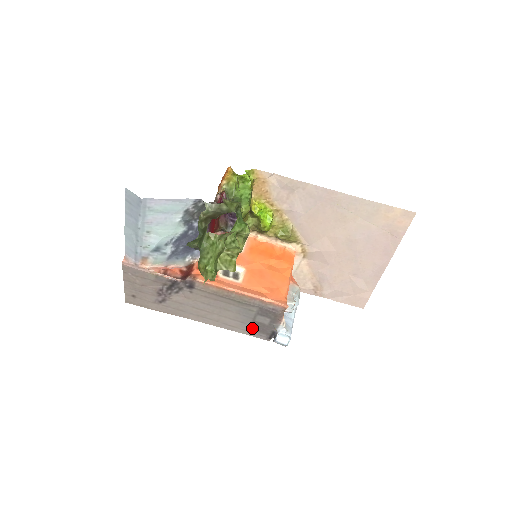
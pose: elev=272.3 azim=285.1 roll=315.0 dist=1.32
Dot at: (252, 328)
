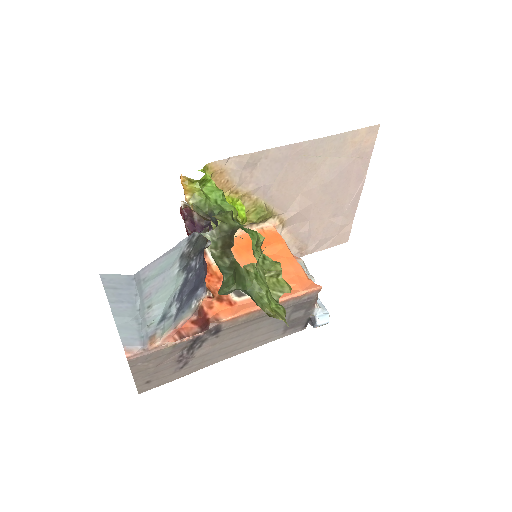
Dot at: (286, 329)
